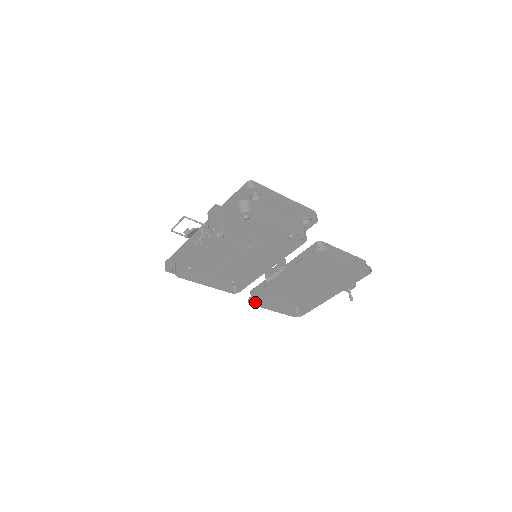
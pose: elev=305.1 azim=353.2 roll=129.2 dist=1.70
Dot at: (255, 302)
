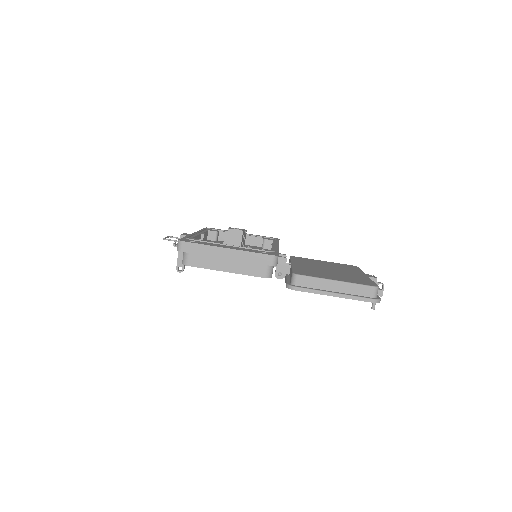
Dot at: occluded
